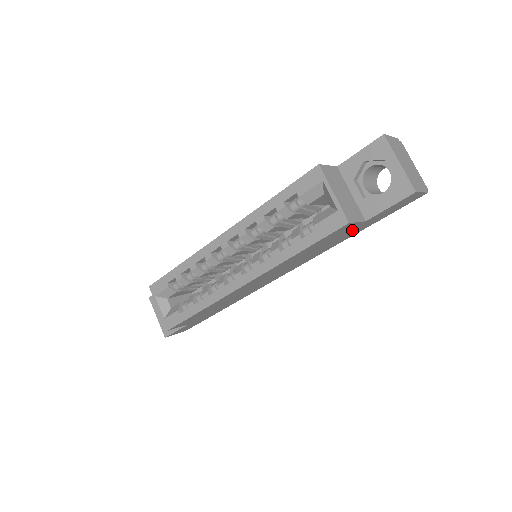
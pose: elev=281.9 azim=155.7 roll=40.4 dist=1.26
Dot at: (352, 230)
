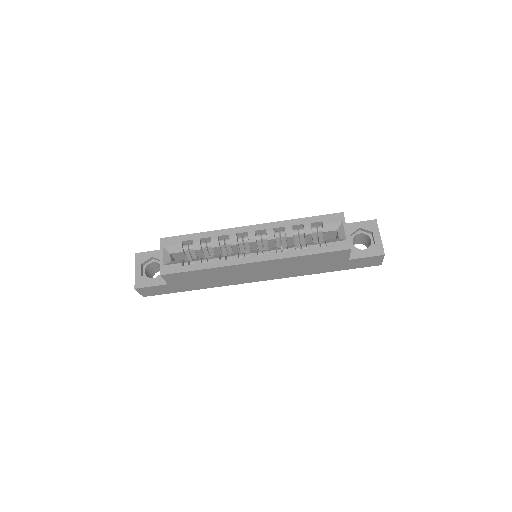
Dot at: (336, 263)
